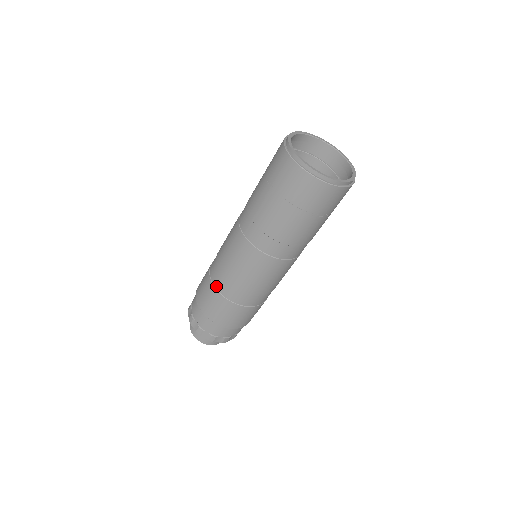
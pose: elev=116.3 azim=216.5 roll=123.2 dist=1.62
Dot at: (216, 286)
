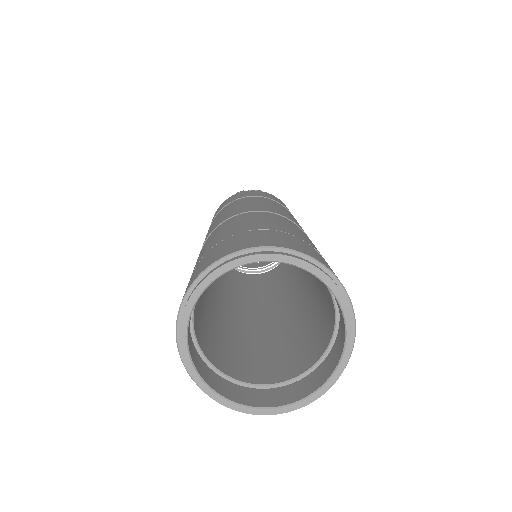
Dot at: occluded
